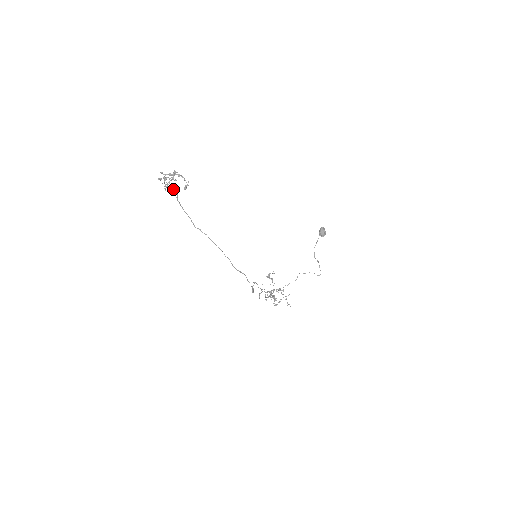
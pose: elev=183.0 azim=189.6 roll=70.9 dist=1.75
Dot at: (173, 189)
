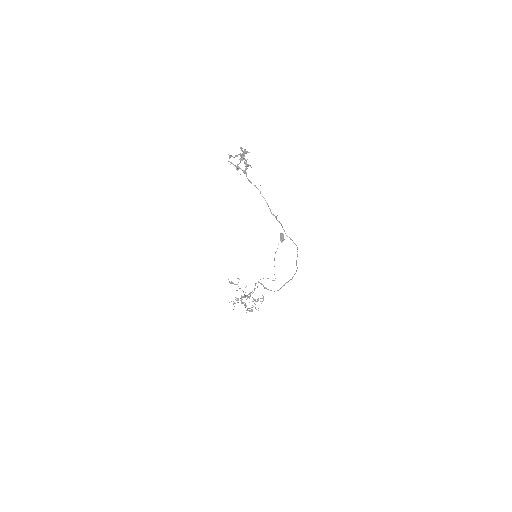
Dot at: (238, 169)
